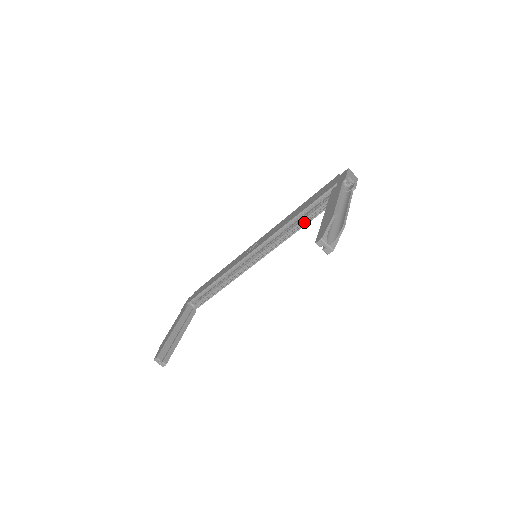
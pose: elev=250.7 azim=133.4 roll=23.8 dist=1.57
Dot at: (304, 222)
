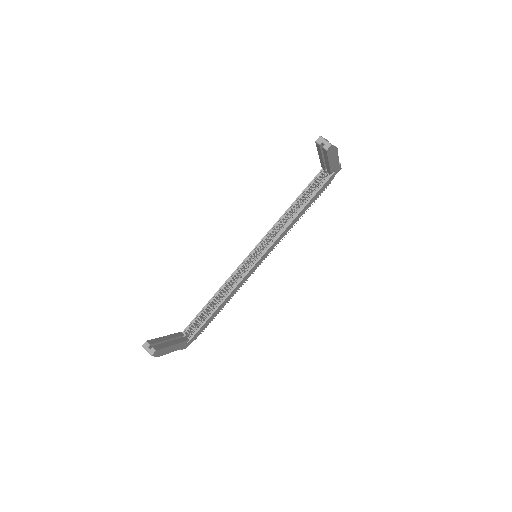
Dot at: (300, 209)
